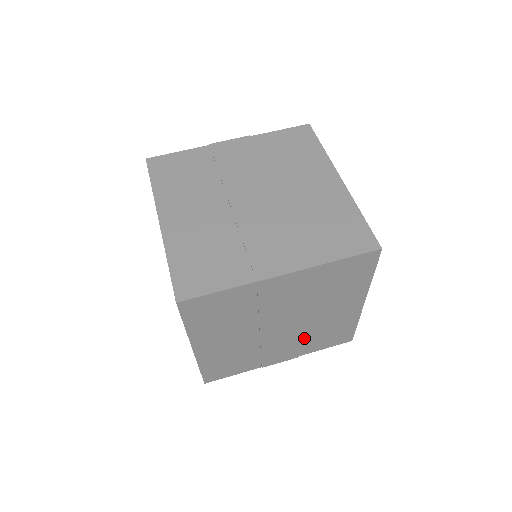
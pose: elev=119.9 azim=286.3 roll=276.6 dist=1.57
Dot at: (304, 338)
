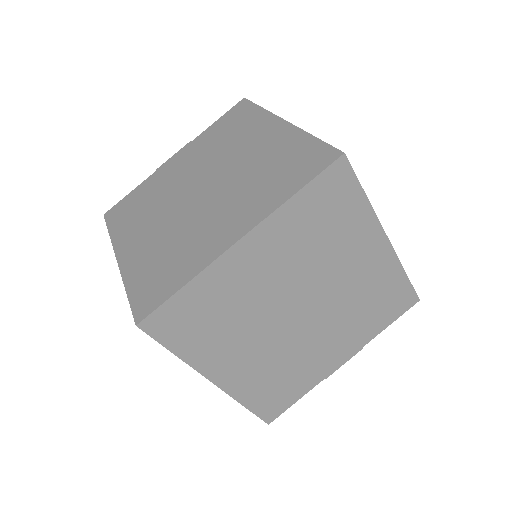
Dot at: (348, 319)
